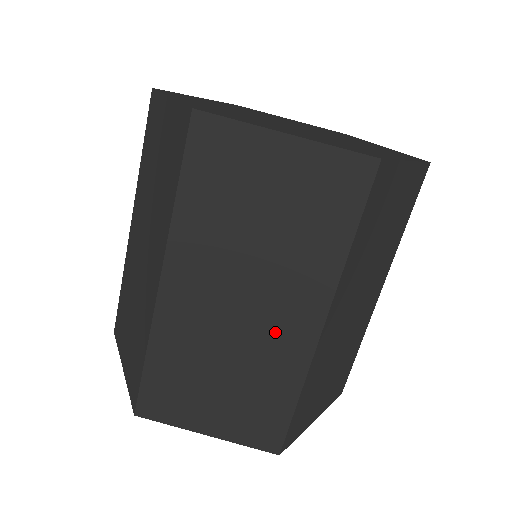
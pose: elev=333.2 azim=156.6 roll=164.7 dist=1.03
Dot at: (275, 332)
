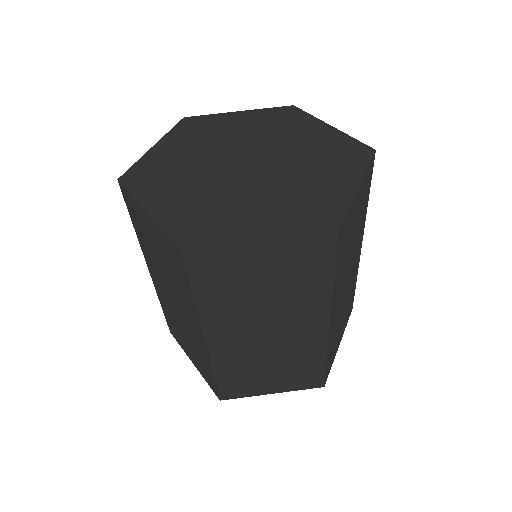
Dot at: (297, 338)
